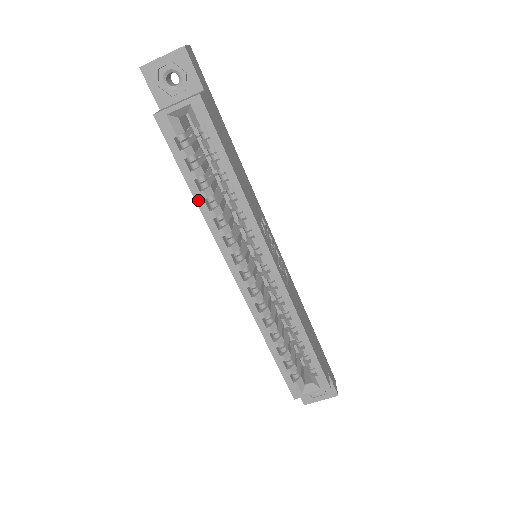
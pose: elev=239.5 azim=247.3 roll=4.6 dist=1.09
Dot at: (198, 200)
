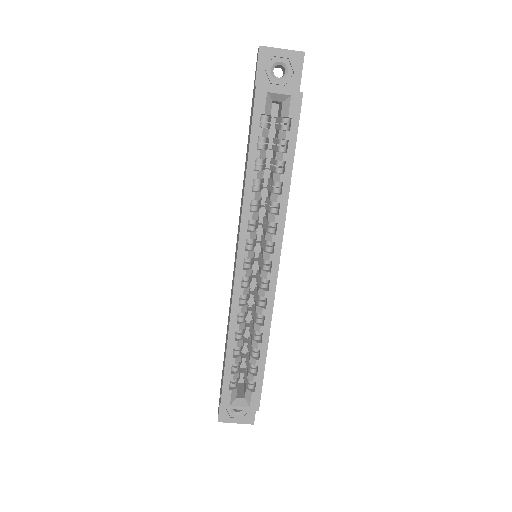
Dot at: (248, 177)
